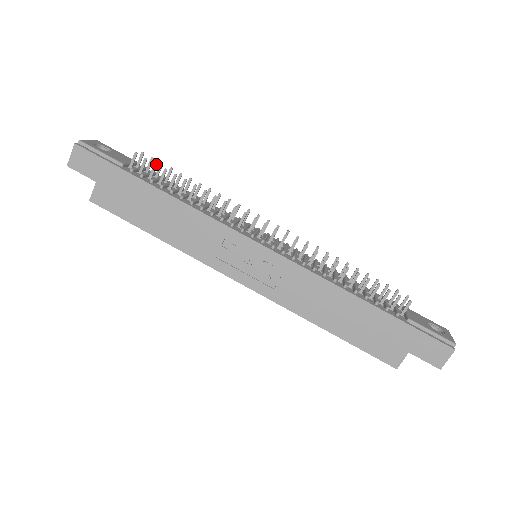
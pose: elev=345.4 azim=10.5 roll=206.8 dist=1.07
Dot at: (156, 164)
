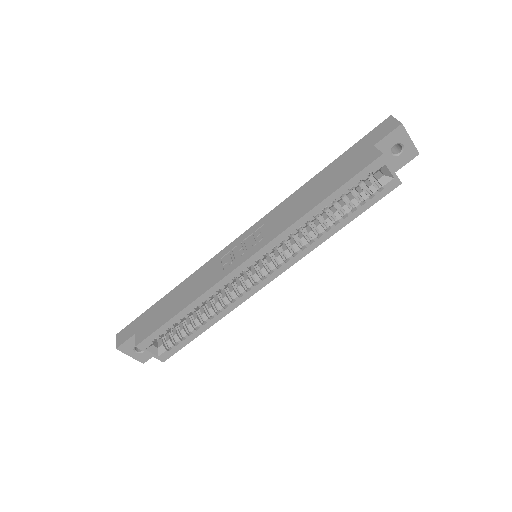
Dot at: occluded
